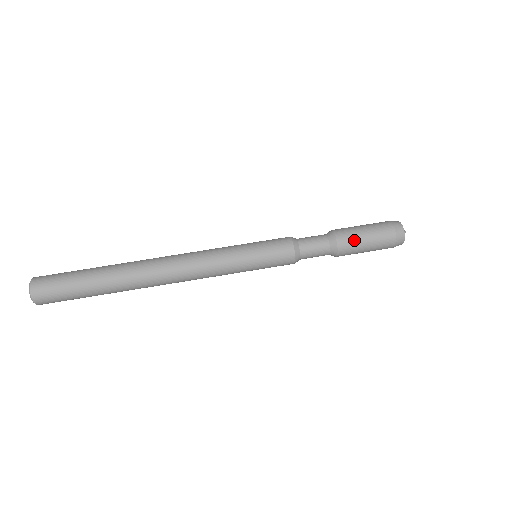
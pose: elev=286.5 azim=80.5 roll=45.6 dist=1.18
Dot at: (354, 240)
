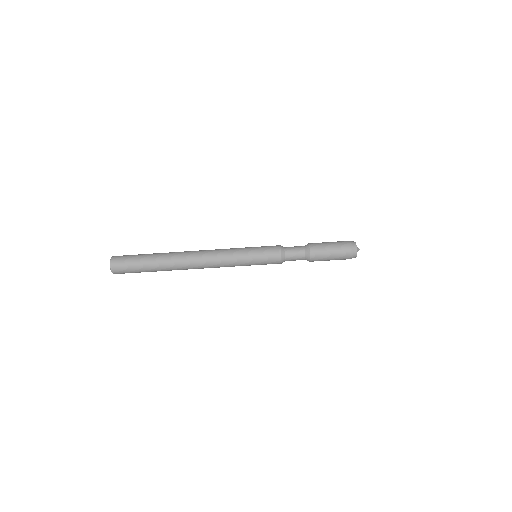
Dot at: (322, 253)
